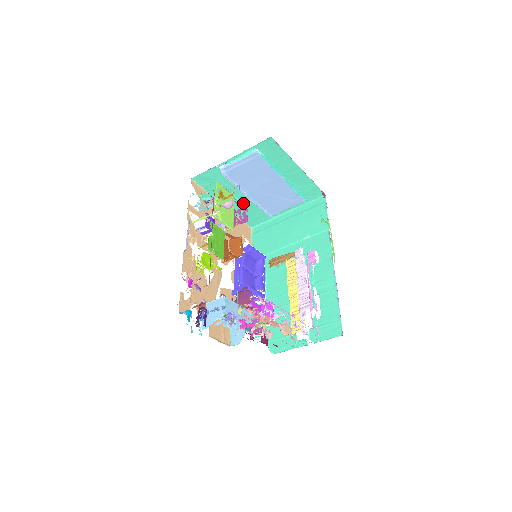
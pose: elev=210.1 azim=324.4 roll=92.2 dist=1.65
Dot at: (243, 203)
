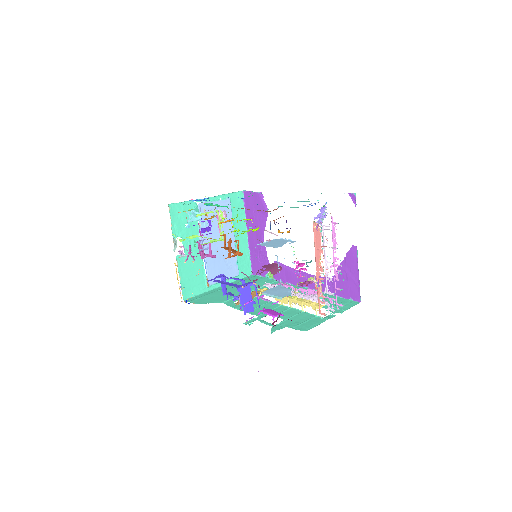
Dot at: occluded
